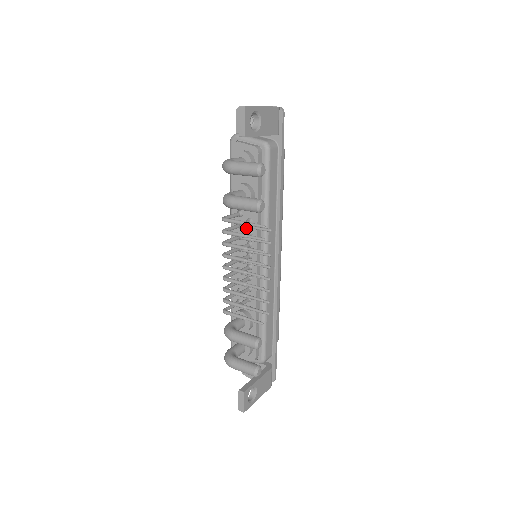
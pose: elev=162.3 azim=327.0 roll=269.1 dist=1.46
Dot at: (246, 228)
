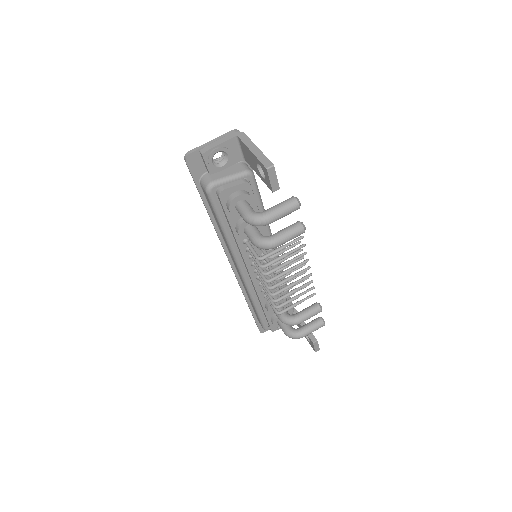
Dot at: occluded
